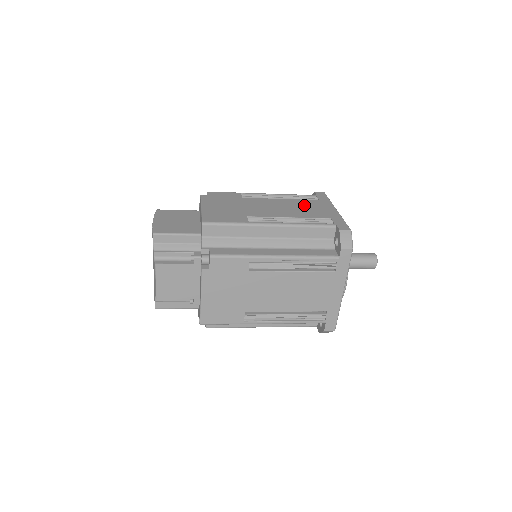
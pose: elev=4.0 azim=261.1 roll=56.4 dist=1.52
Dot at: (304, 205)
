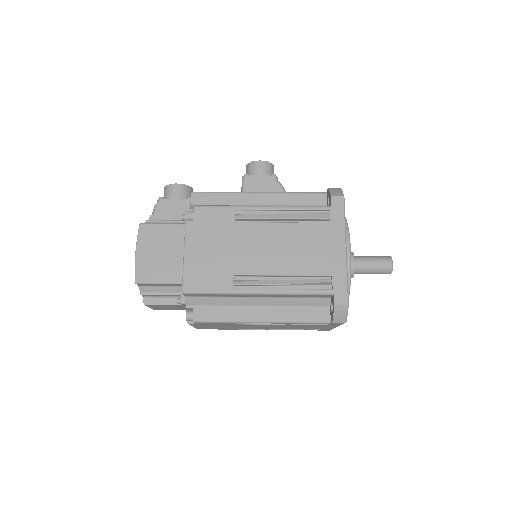
Dot at: (307, 240)
